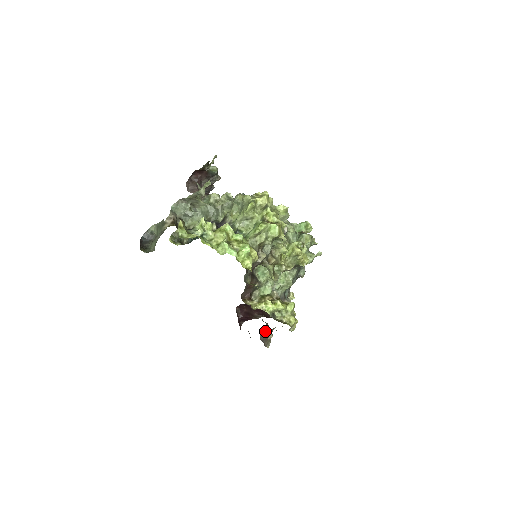
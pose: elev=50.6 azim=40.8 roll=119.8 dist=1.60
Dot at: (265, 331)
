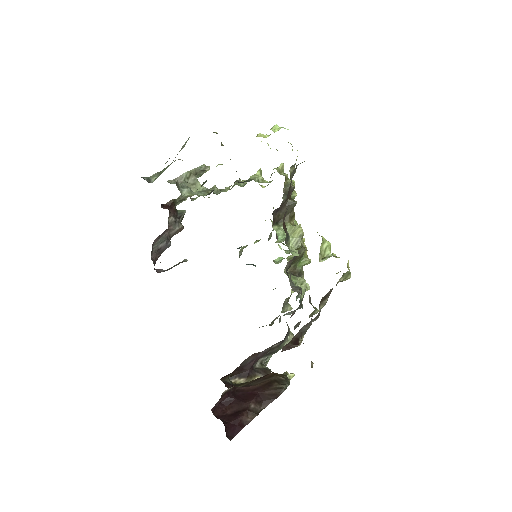
Dot at: occluded
